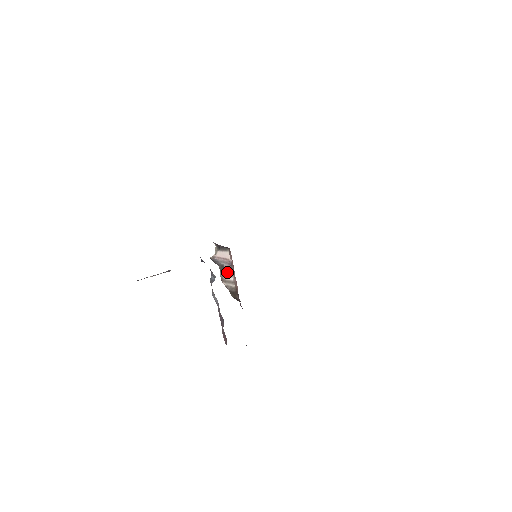
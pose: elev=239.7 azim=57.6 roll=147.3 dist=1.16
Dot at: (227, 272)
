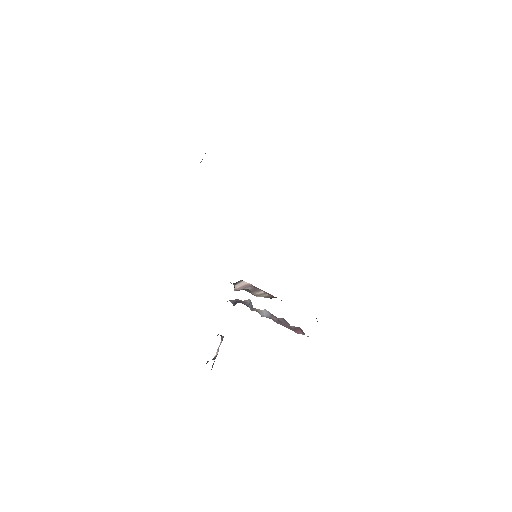
Dot at: (254, 291)
